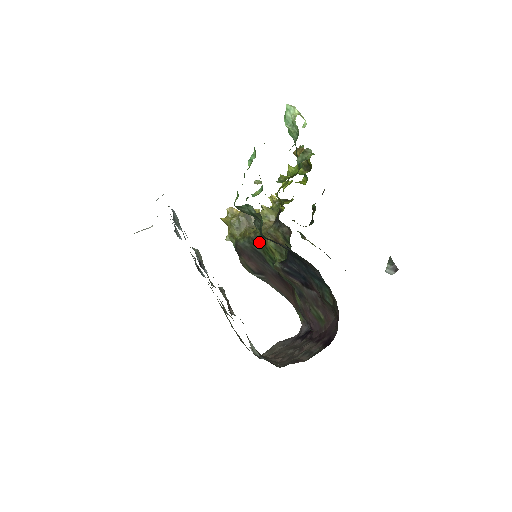
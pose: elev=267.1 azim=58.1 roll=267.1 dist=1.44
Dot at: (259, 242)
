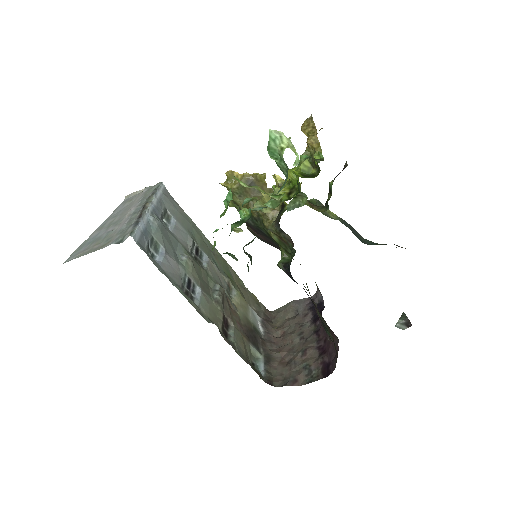
Dot at: (262, 228)
